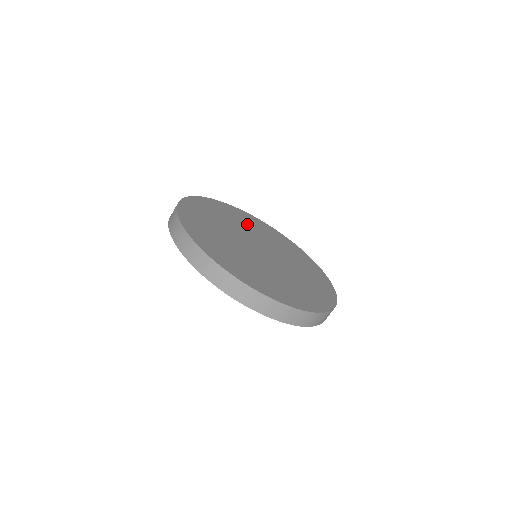
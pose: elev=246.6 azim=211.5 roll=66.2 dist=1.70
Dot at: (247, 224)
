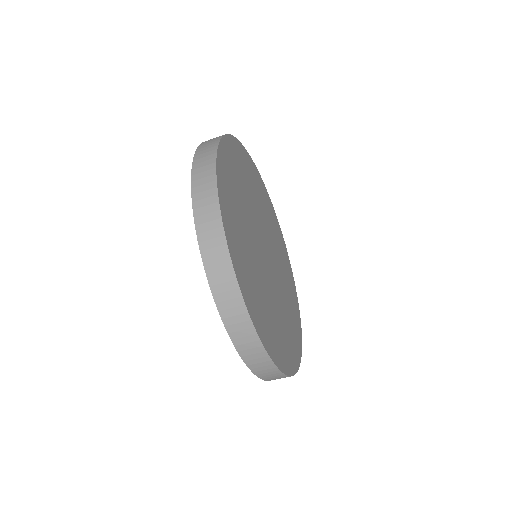
Dot at: (245, 185)
